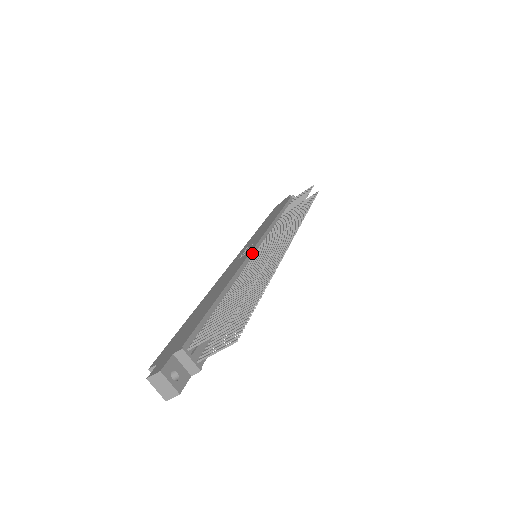
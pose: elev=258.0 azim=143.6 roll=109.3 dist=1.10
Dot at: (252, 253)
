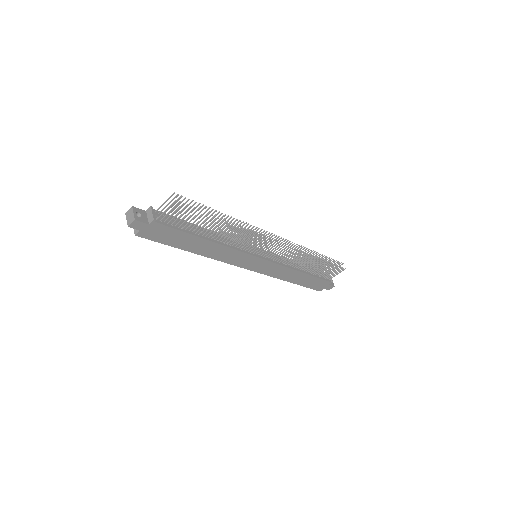
Dot at: occluded
